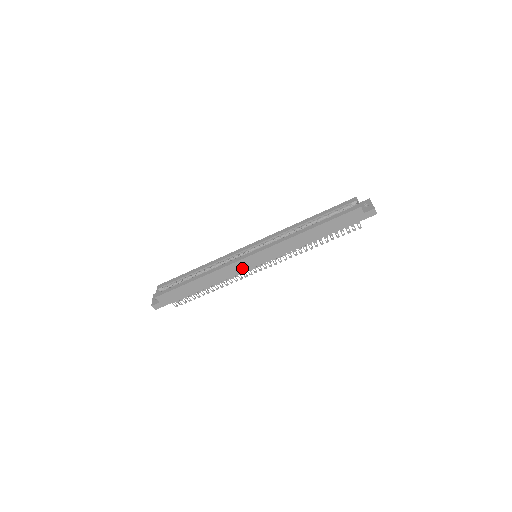
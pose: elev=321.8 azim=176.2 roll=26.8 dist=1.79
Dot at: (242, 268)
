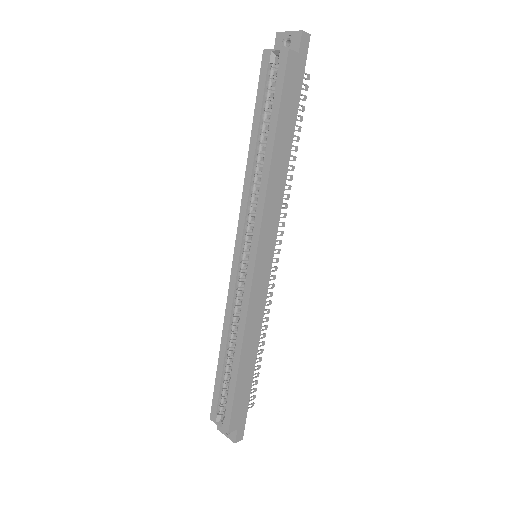
Dot at: (263, 287)
